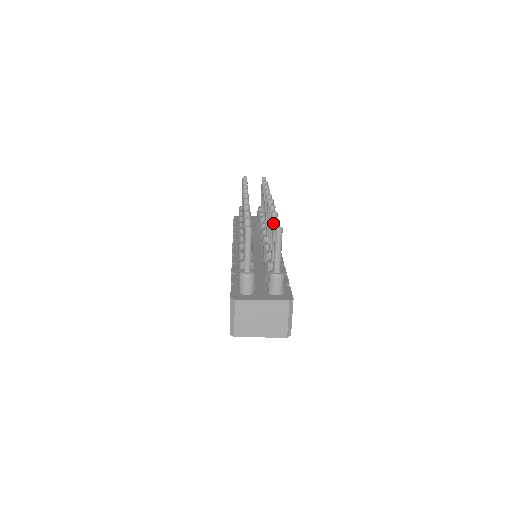
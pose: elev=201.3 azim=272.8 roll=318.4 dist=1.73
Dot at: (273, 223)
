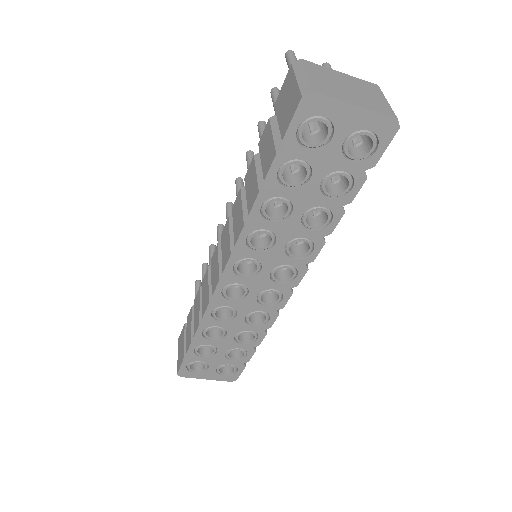
Dot at: occluded
